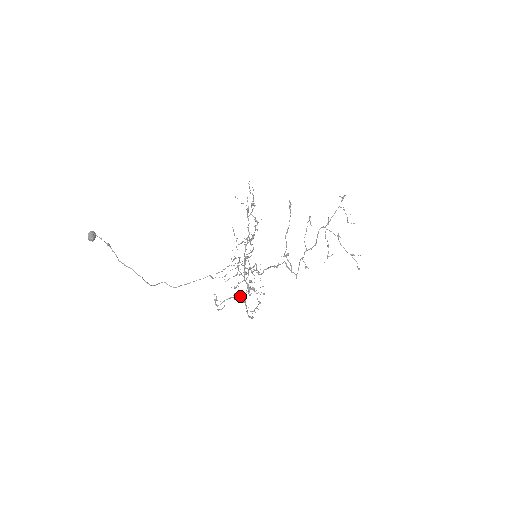
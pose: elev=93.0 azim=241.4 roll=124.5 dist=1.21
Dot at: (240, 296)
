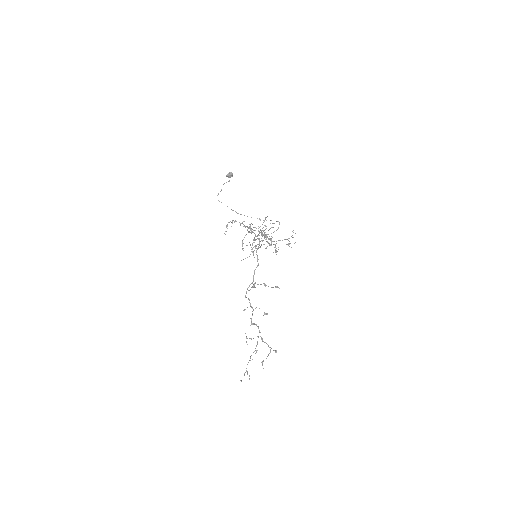
Dot at: (251, 230)
